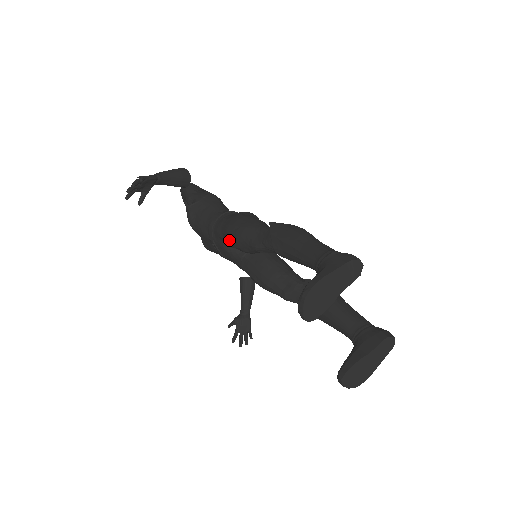
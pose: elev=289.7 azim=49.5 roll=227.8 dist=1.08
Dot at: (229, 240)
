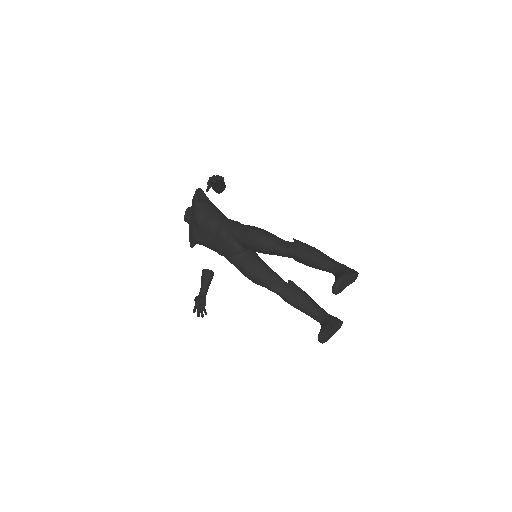
Dot at: (250, 239)
